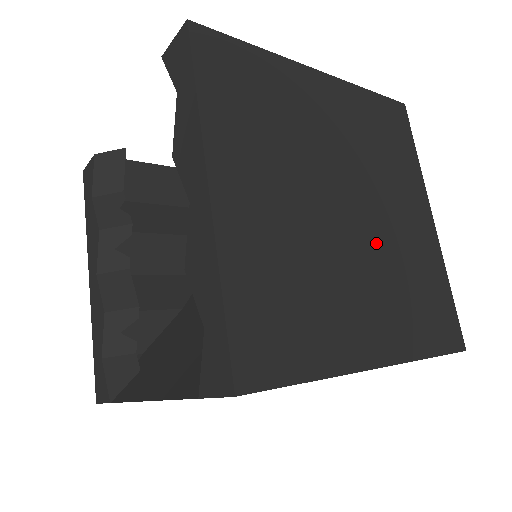
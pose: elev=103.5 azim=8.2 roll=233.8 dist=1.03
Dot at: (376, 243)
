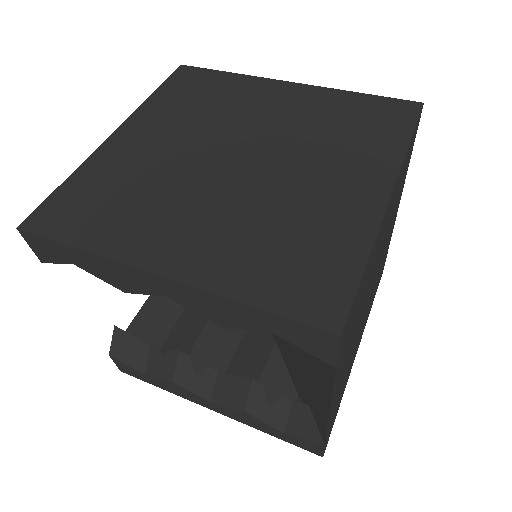
Dot at: (283, 146)
